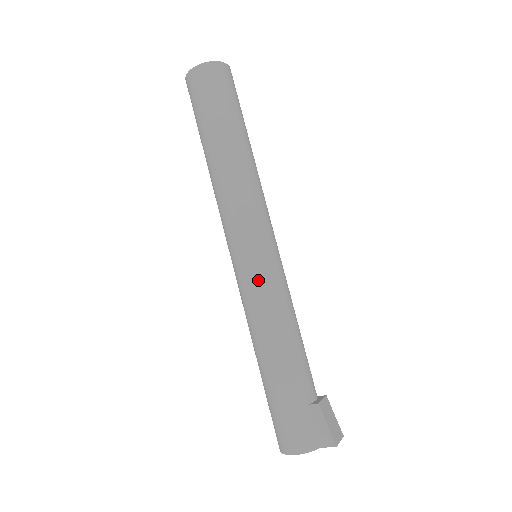
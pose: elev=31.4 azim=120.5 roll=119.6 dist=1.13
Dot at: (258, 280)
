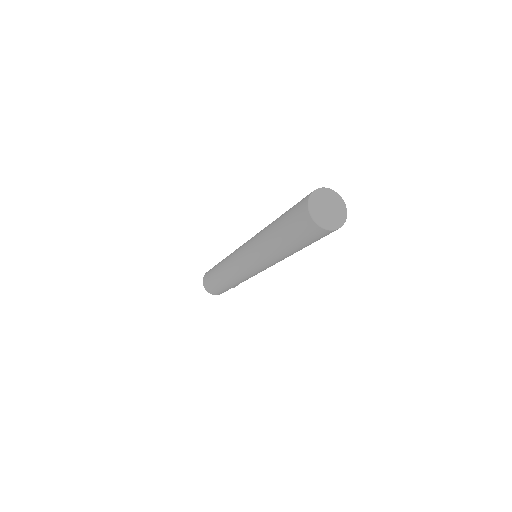
Dot at: occluded
